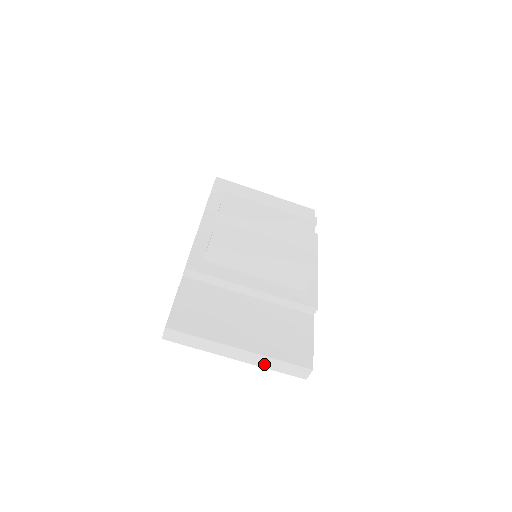
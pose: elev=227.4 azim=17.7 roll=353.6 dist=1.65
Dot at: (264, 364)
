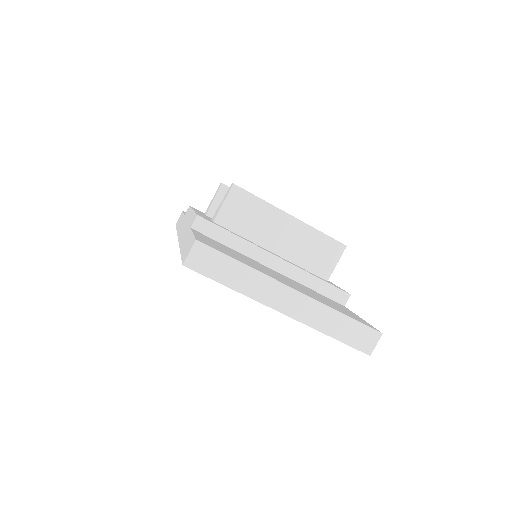
Dot at: (320, 323)
